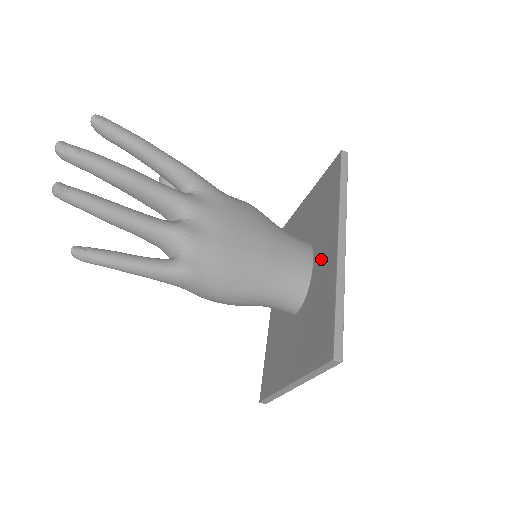
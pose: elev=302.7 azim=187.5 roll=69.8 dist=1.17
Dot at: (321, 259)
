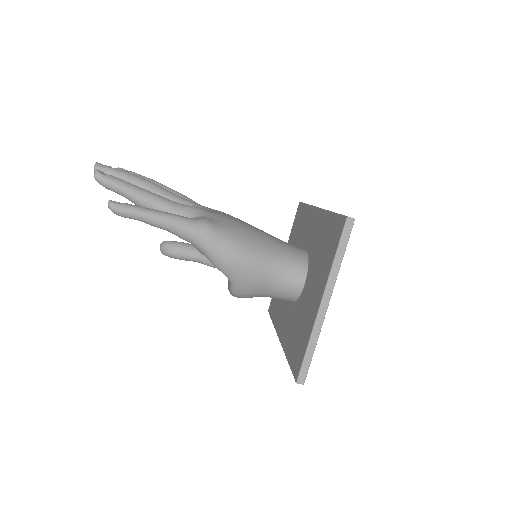
Dot at: (310, 235)
